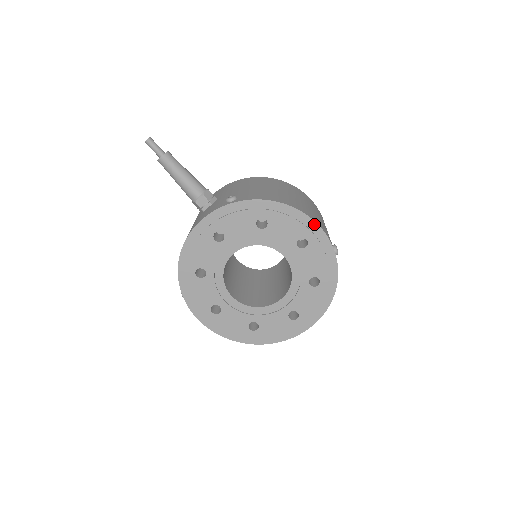
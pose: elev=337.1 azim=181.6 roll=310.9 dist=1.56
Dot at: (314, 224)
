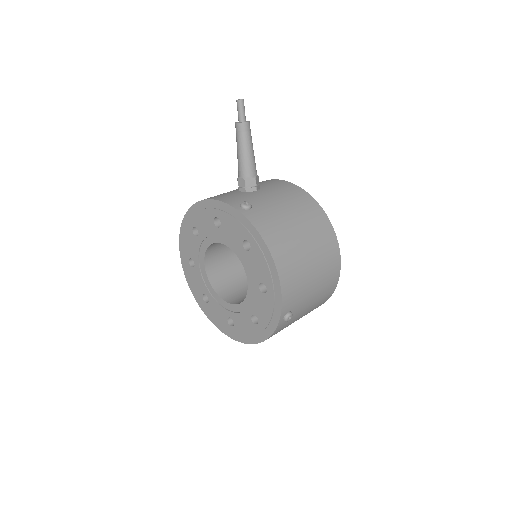
Dot at: (279, 286)
